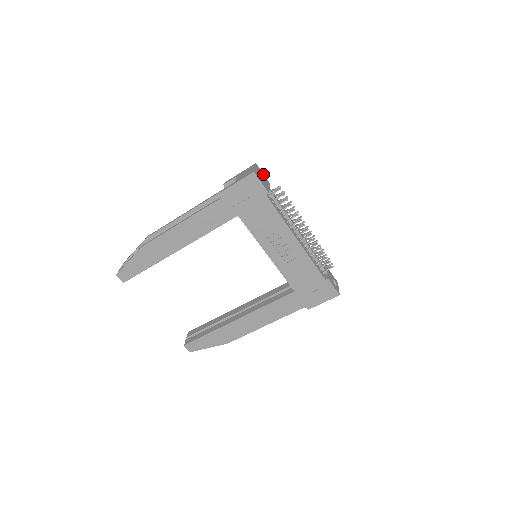
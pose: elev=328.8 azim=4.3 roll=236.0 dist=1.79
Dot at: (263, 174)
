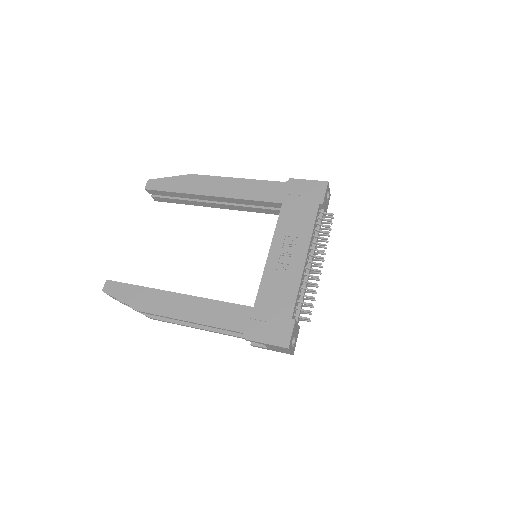
Dot at: occluded
